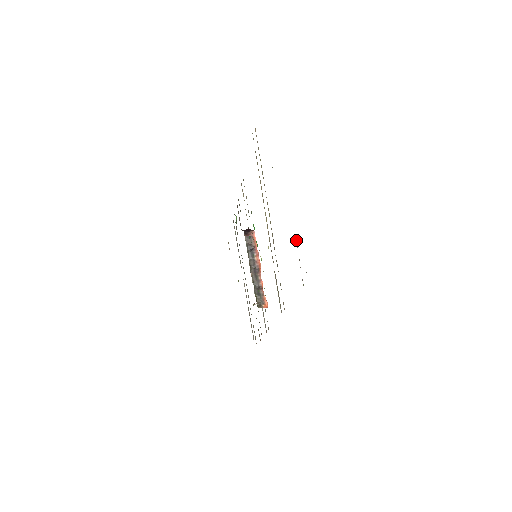
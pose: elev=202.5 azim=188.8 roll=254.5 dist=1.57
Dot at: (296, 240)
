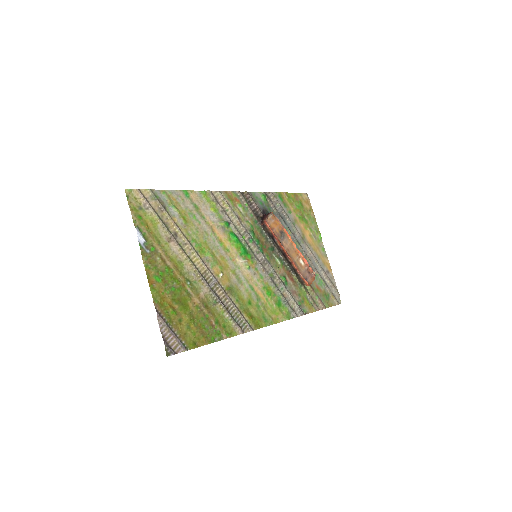
Dot at: (159, 319)
